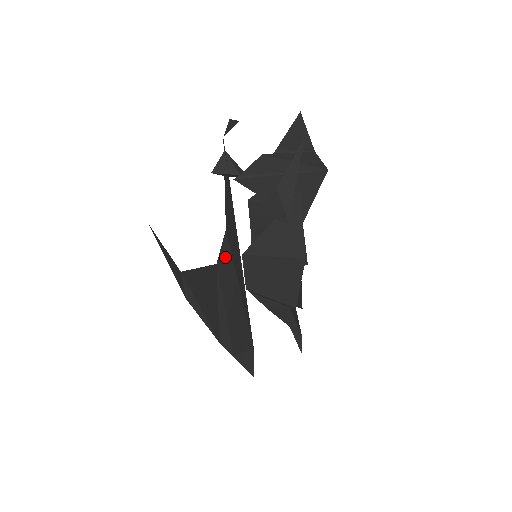
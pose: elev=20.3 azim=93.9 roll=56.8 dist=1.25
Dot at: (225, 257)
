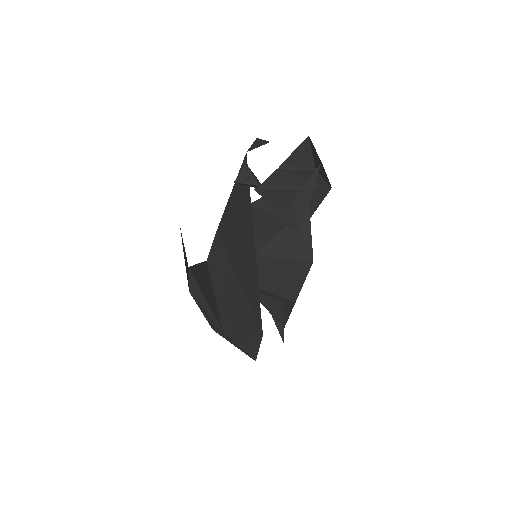
Dot at: (218, 255)
